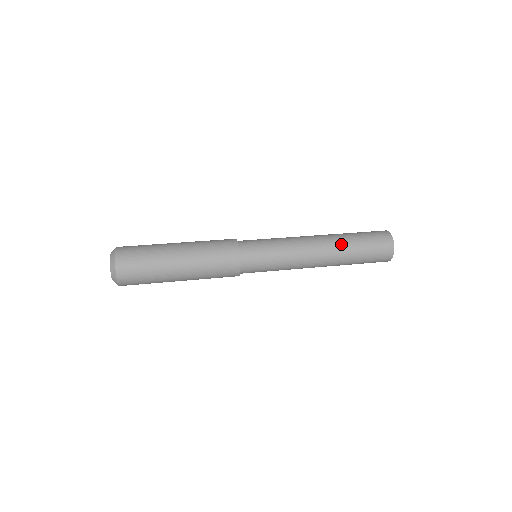
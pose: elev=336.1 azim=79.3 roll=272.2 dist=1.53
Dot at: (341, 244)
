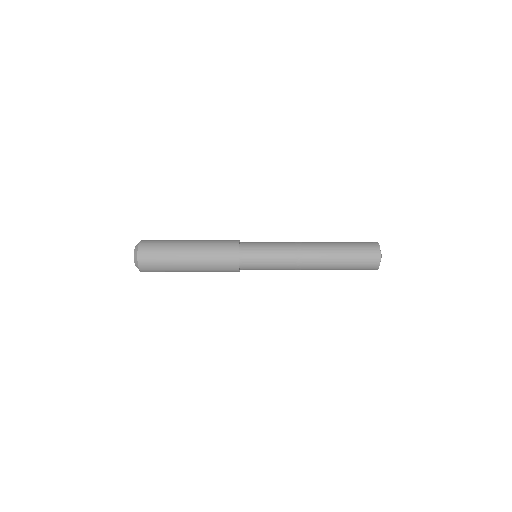
Dot at: (331, 257)
